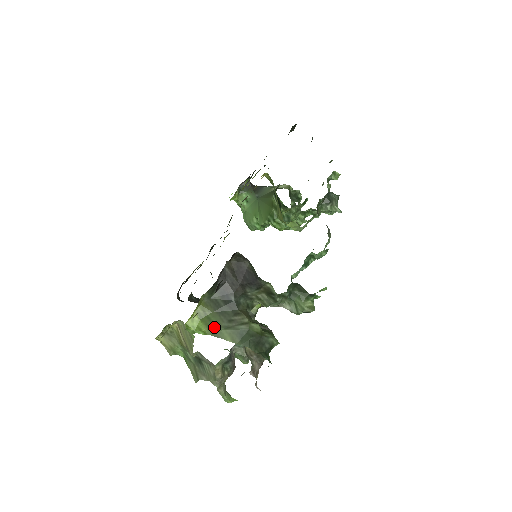
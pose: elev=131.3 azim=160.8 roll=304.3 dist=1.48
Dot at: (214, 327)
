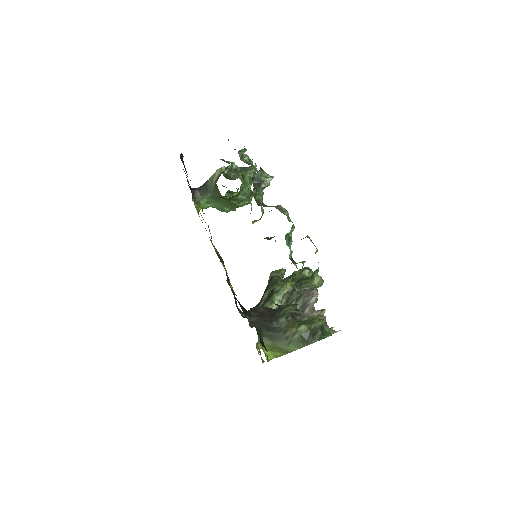
Dot at: (282, 350)
